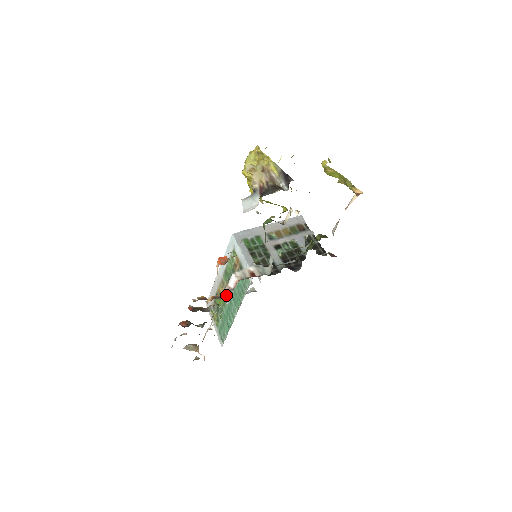
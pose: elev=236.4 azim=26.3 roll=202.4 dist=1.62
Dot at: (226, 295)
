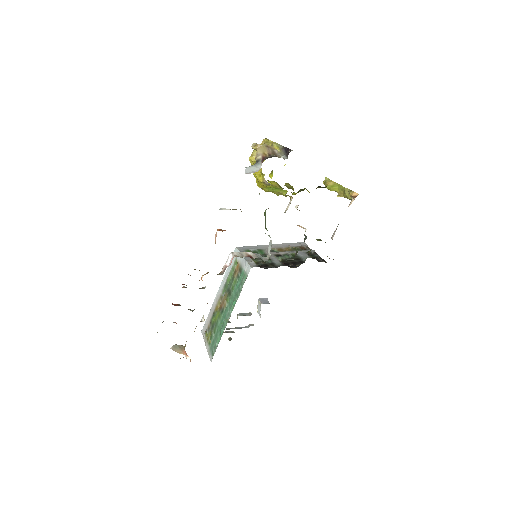
Dot at: (221, 274)
